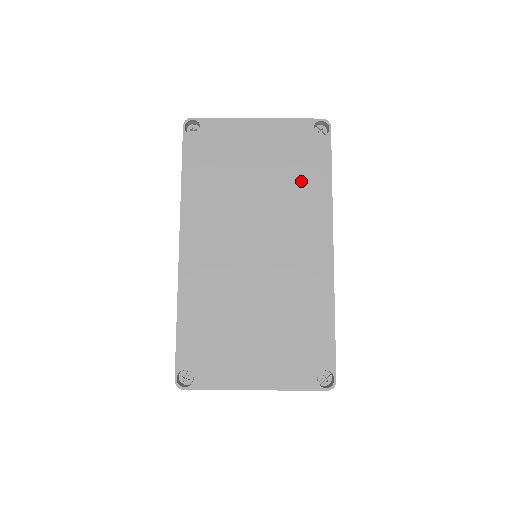
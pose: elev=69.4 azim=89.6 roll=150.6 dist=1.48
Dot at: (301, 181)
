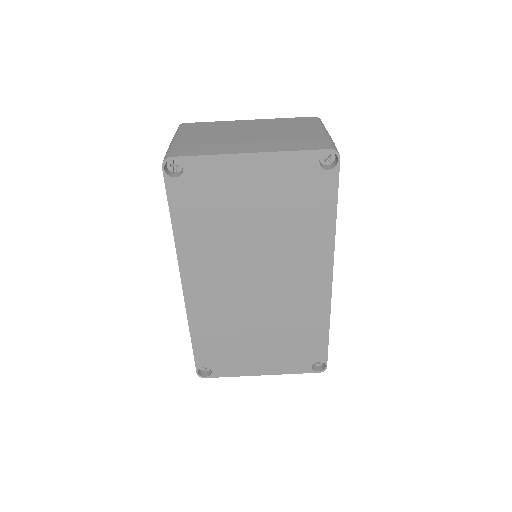
Dot at: (302, 221)
